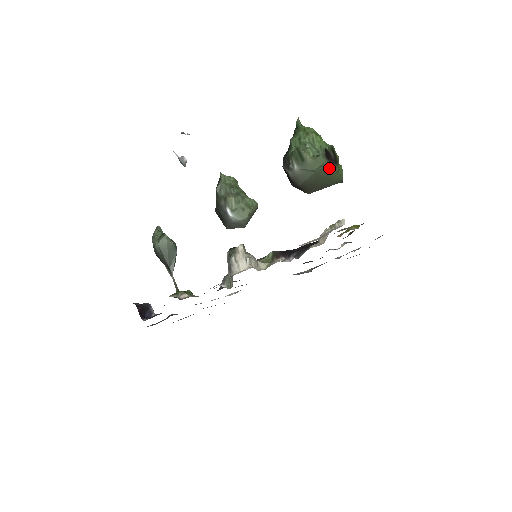
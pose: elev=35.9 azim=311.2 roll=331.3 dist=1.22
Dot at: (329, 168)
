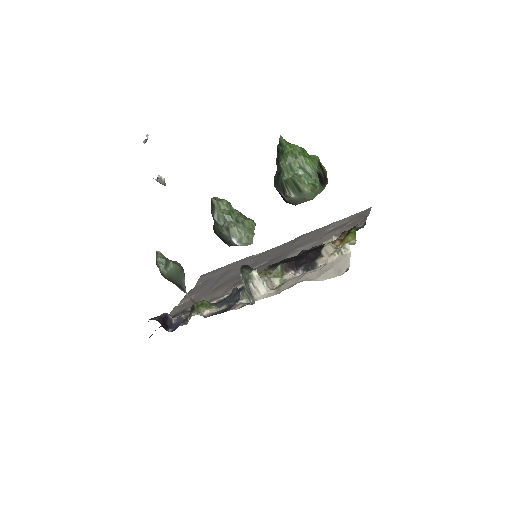
Dot at: occluded
